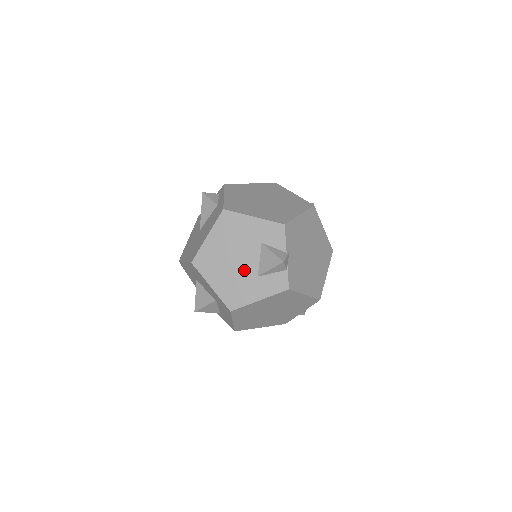
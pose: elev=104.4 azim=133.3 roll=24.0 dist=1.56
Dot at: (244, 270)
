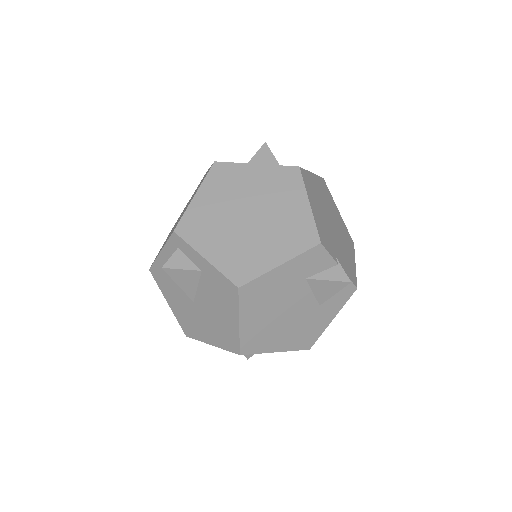
Dot at: (302, 313)
